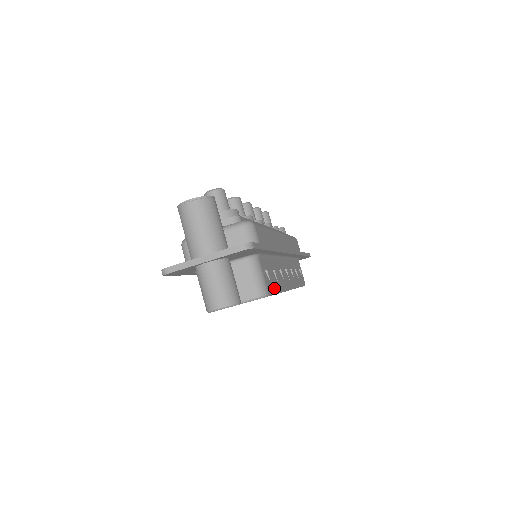
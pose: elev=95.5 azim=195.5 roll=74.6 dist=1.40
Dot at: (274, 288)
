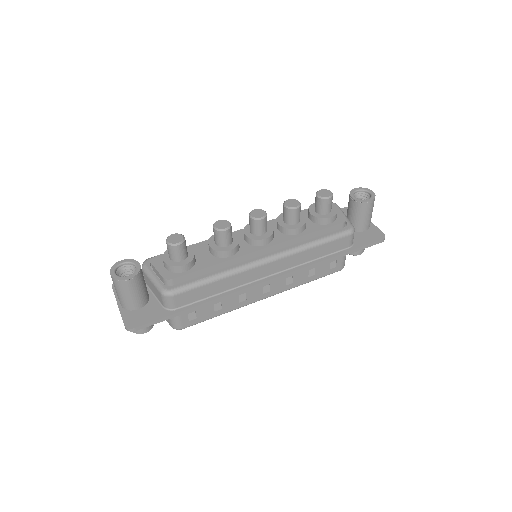
Dot at: (204, 319)
